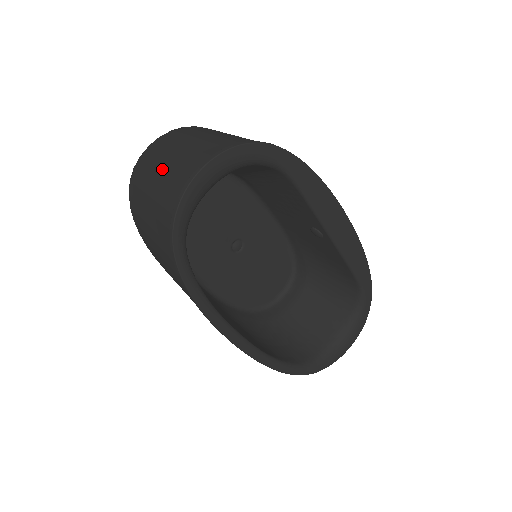
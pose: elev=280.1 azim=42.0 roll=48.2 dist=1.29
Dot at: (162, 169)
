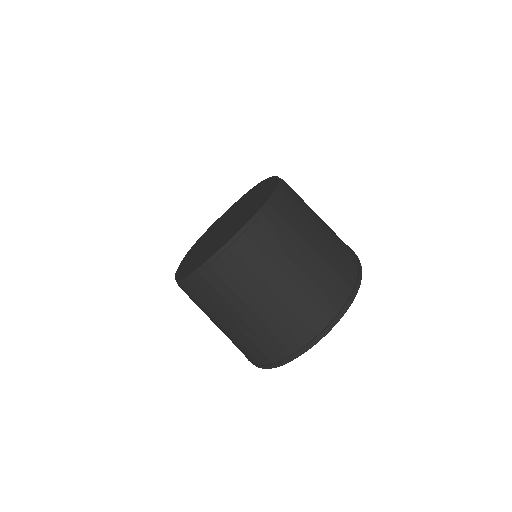
Dot at: (265, 306)
